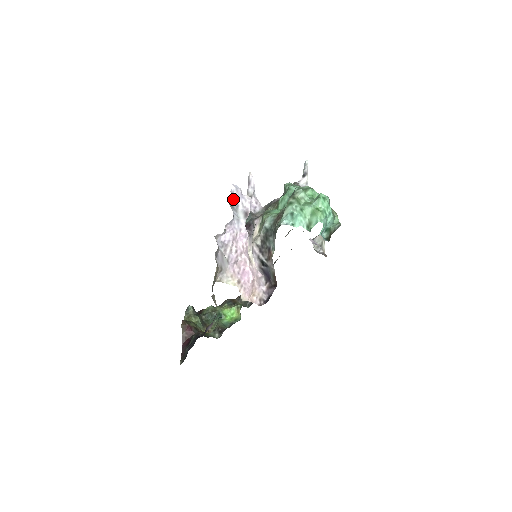
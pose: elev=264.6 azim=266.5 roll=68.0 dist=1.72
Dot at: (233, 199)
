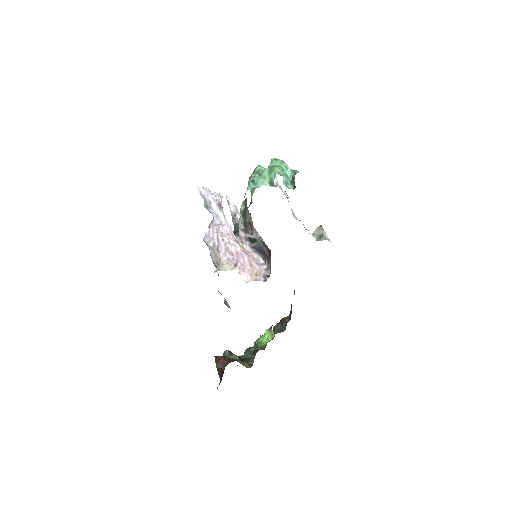
Dot at: (205, 199)
